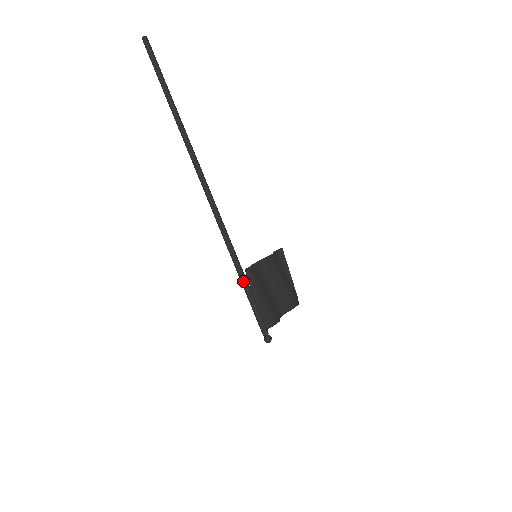
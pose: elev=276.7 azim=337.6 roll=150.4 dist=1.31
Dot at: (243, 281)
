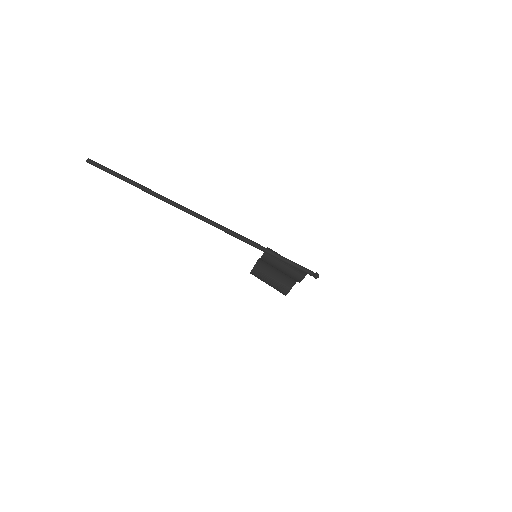
Dot at: (273, 252)
